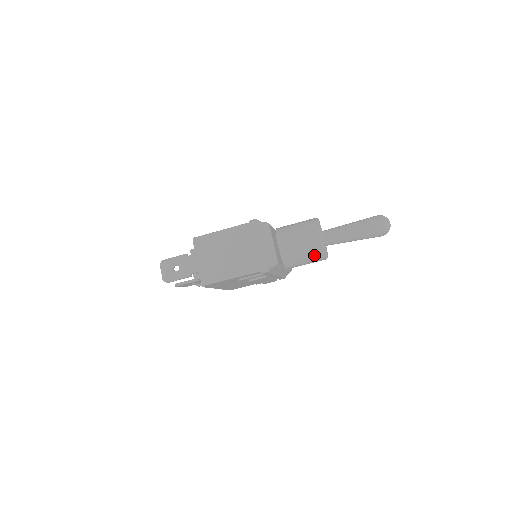
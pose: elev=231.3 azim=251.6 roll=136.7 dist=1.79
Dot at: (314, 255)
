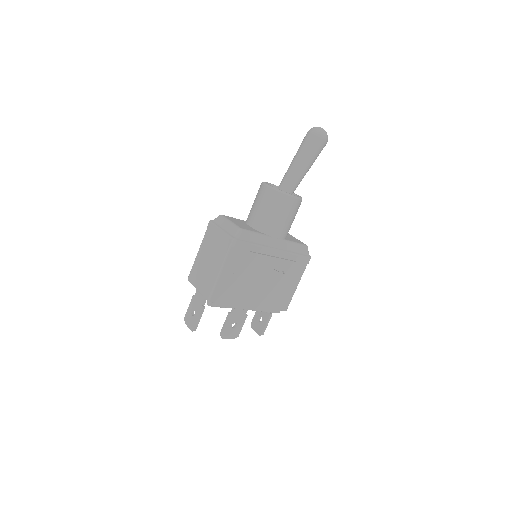
Dot at: (277, 203)
